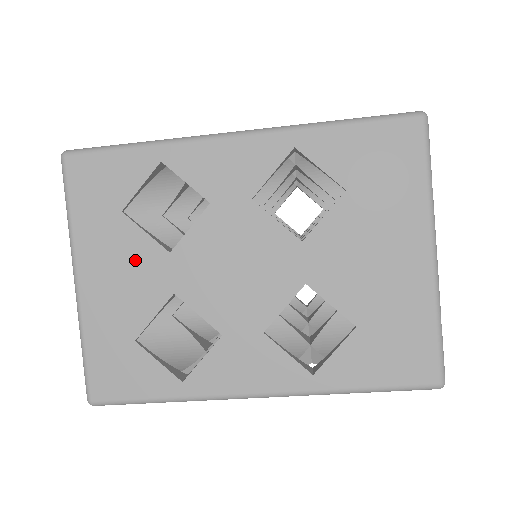
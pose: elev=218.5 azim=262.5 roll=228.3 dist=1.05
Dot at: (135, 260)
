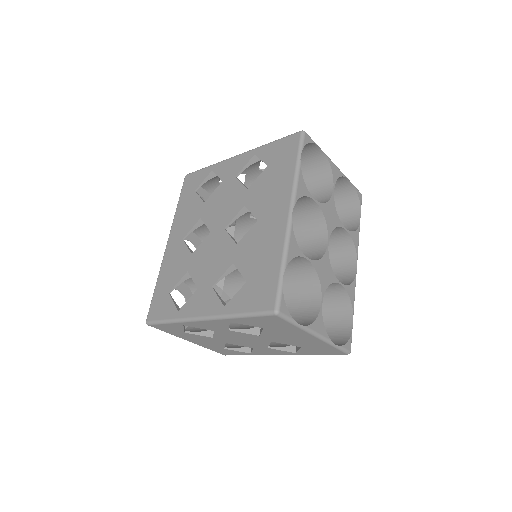
Dot at: (203, 339)
